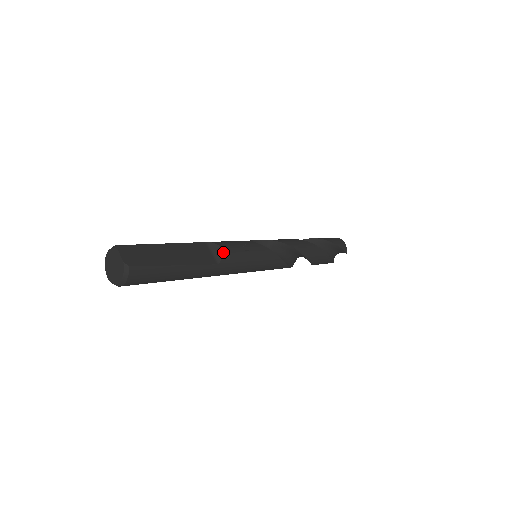
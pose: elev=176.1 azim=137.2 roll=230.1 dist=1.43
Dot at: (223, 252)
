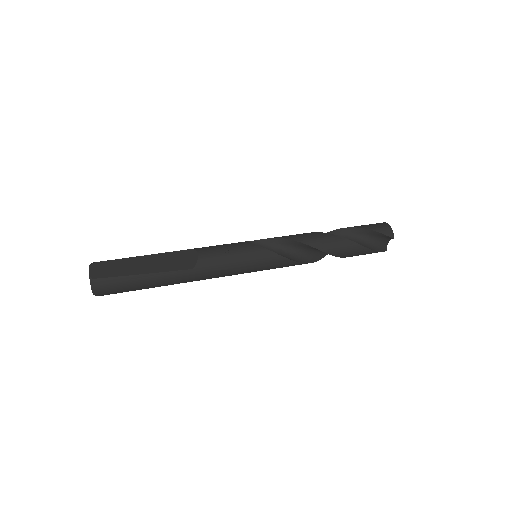
Dot at: (199, 257)
